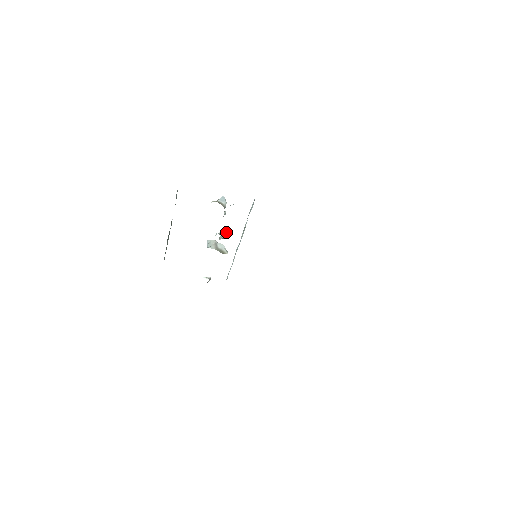
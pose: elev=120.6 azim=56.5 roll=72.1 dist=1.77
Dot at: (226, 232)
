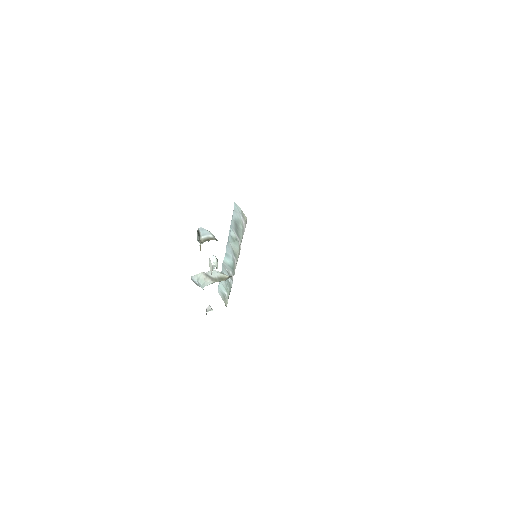
Dot at: (216, 258)
